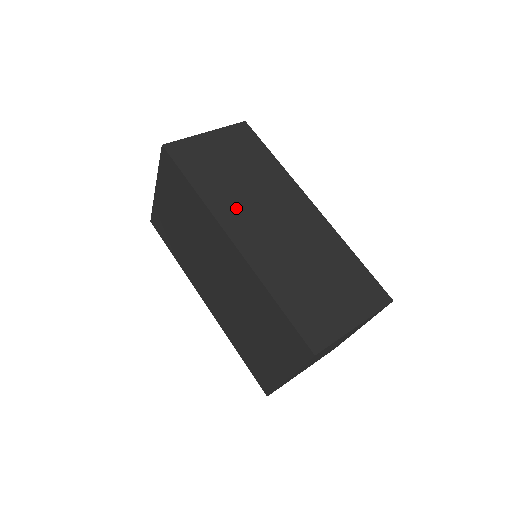
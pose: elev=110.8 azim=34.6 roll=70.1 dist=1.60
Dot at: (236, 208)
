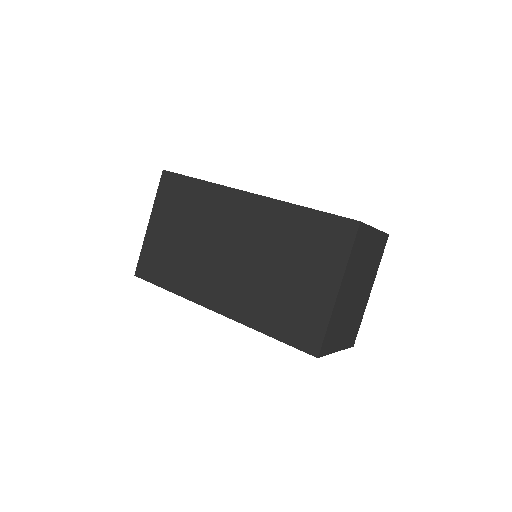
Dot at: occluded
